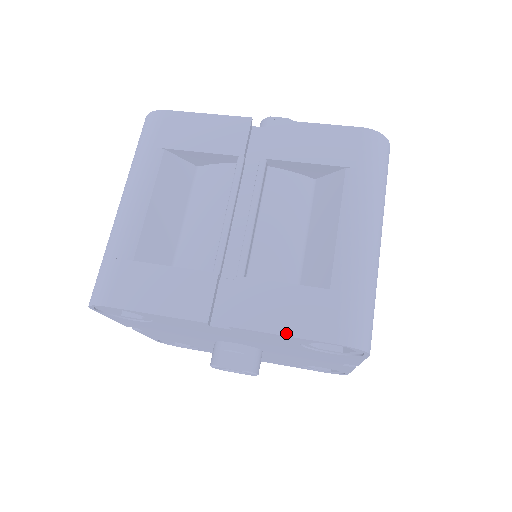
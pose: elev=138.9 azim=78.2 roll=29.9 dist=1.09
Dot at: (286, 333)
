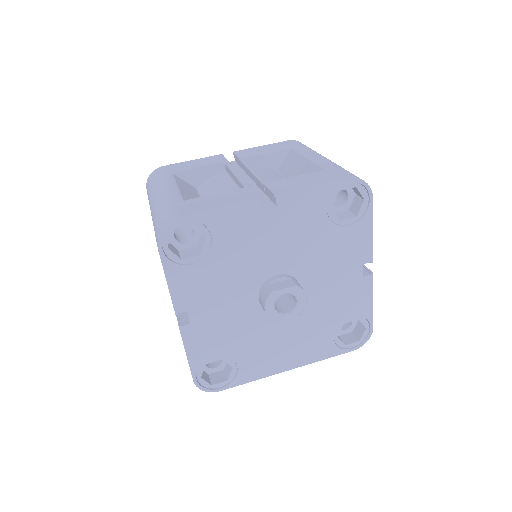
Dot at: (315, 185)
